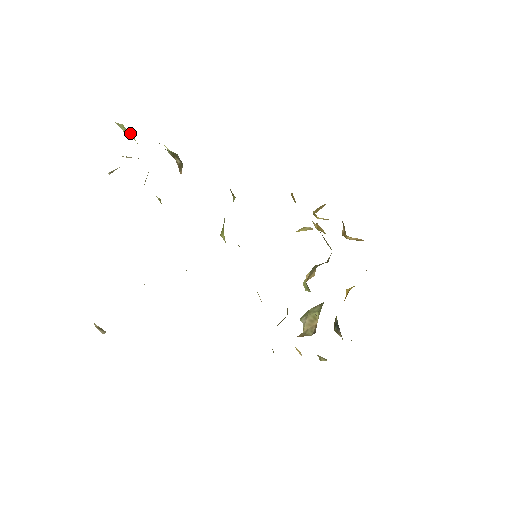
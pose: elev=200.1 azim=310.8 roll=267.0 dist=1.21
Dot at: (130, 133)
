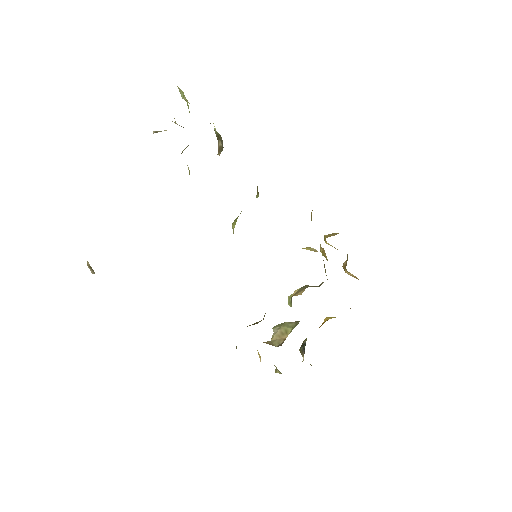
Dot at: (187, 102)
